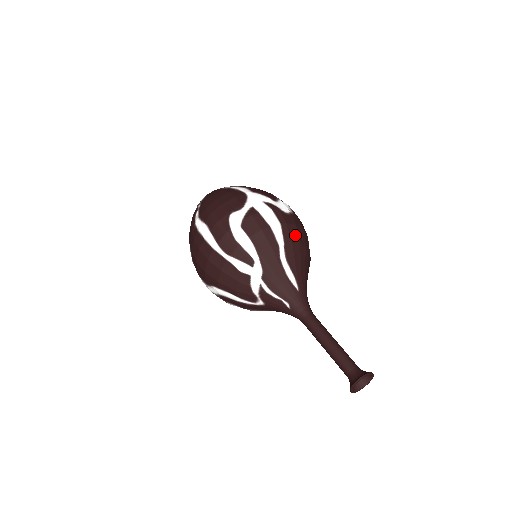
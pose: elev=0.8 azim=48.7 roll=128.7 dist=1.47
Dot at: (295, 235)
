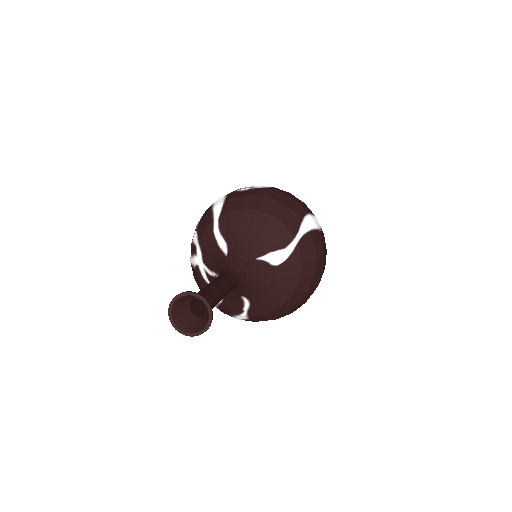
Dot at: (240, 204)
